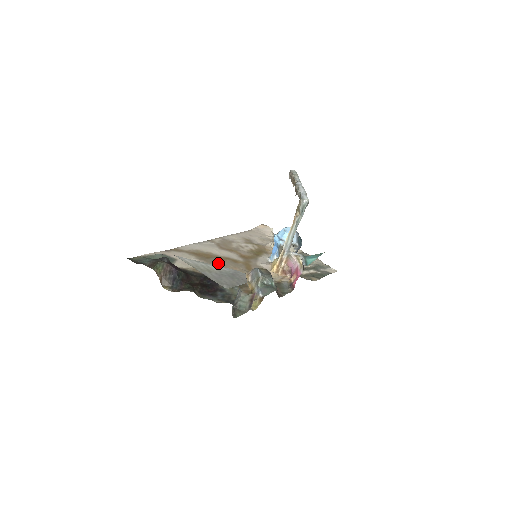
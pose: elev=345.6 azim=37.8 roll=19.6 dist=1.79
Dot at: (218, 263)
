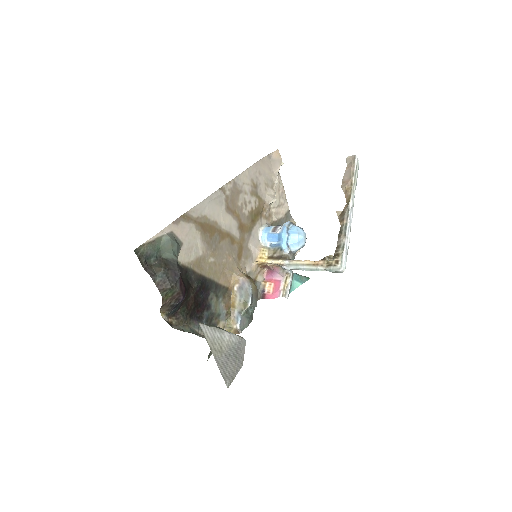
Dot at: (218, 247)
